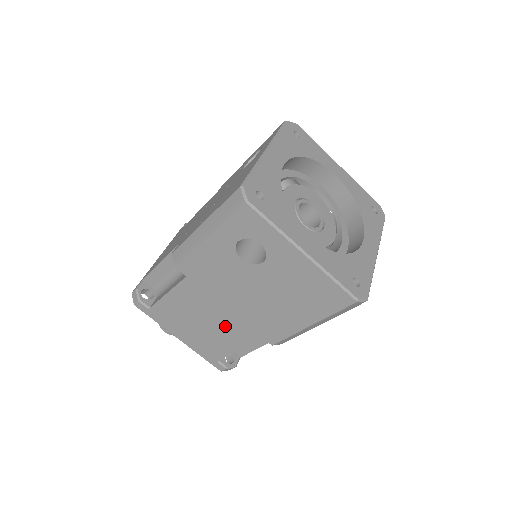
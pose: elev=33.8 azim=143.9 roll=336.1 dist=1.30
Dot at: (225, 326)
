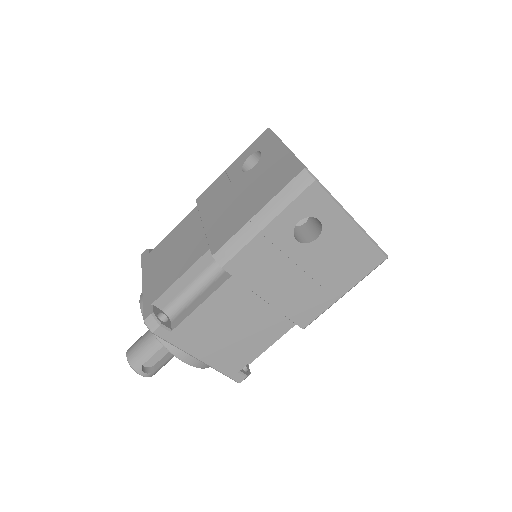
Dot at: (259, 323)
